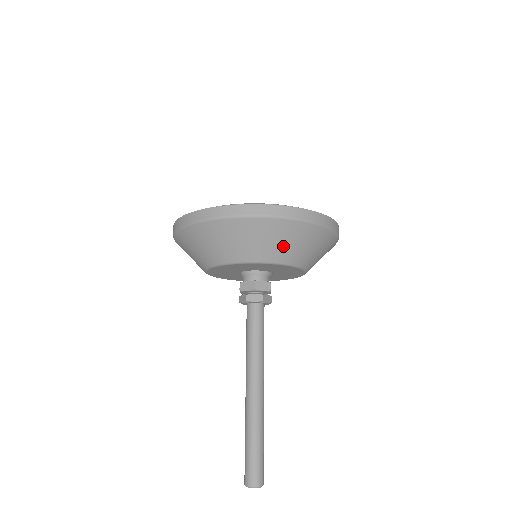
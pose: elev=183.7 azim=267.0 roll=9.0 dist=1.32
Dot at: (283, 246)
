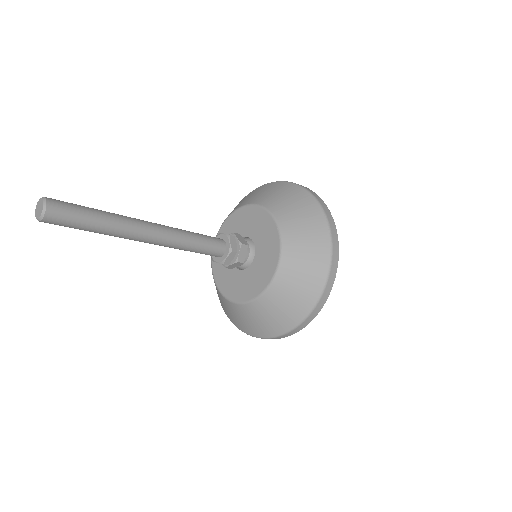
Dot at: occluded
